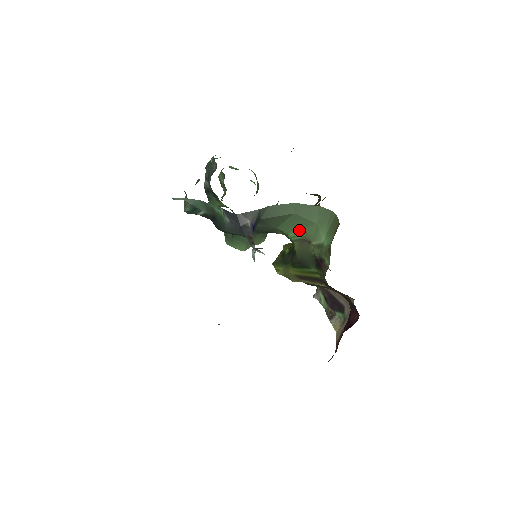
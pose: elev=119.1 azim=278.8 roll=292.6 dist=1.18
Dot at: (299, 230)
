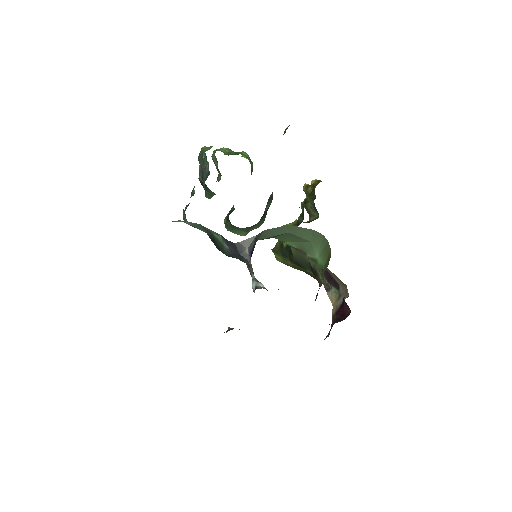
Dot at: (294, 242)
